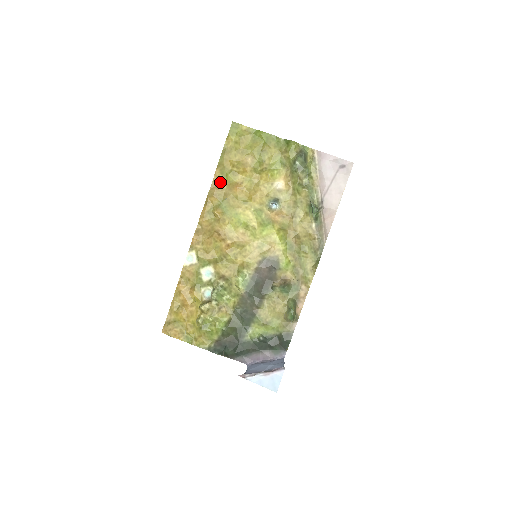
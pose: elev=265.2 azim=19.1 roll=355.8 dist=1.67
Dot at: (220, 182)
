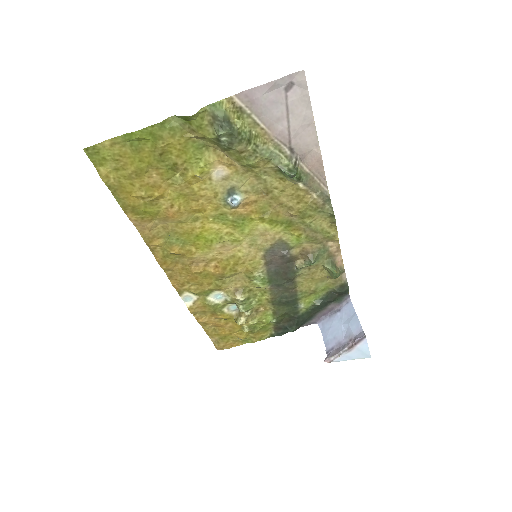
Dot at: (145, 222)
